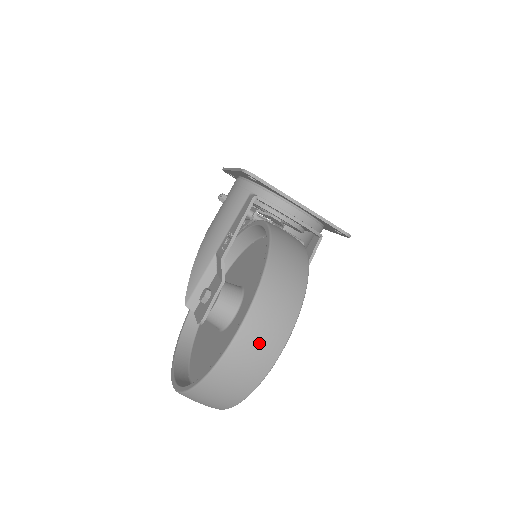
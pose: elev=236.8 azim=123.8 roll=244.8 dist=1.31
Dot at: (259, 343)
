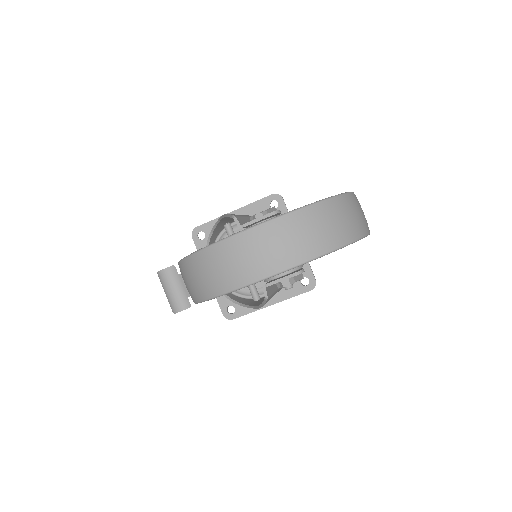
Dot at: occluded
